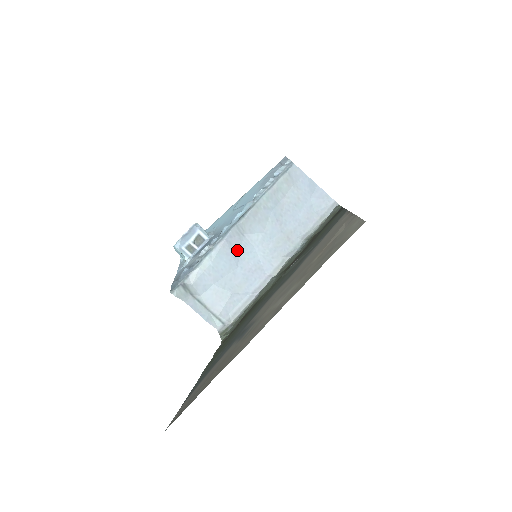
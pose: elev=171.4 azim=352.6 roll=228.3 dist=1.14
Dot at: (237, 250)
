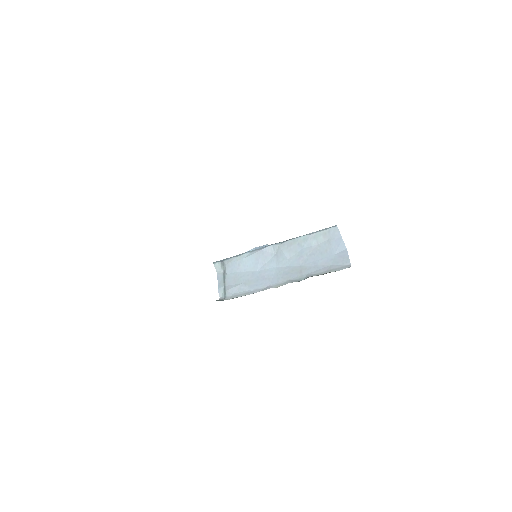
Dot at: (265, 260)
